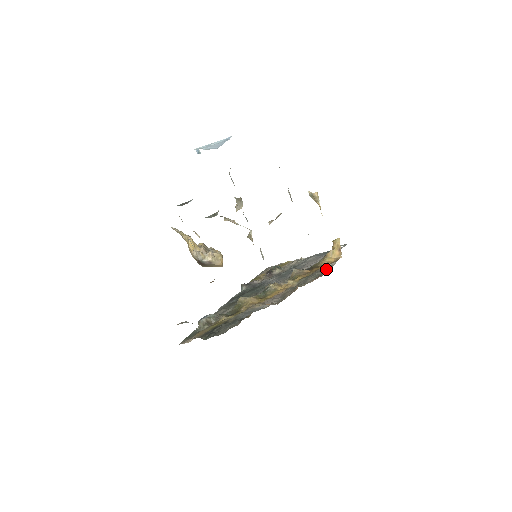
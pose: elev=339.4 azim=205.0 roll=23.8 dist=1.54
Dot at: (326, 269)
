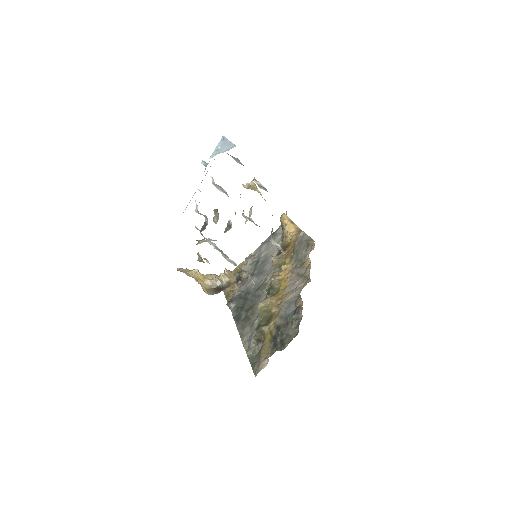
Dot at: (305, 239)
